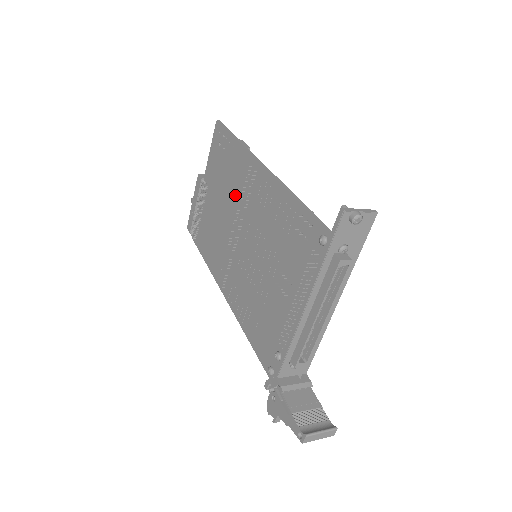
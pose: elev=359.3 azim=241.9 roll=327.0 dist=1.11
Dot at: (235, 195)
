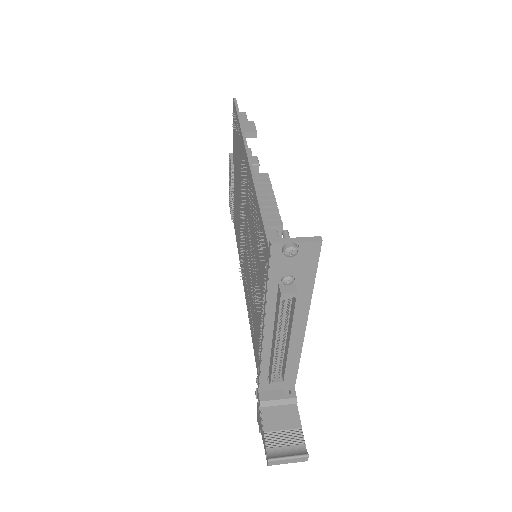
Dot at: (242, 186)
